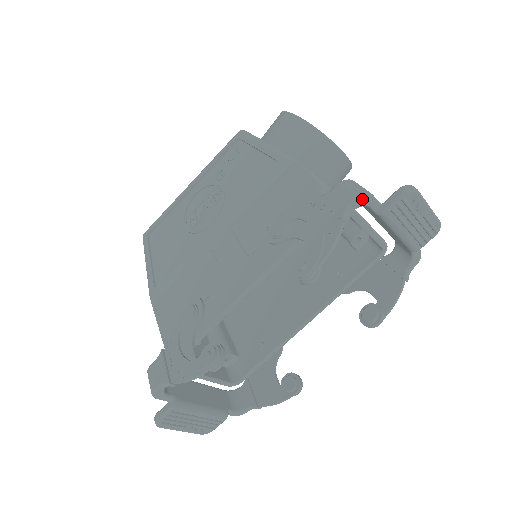
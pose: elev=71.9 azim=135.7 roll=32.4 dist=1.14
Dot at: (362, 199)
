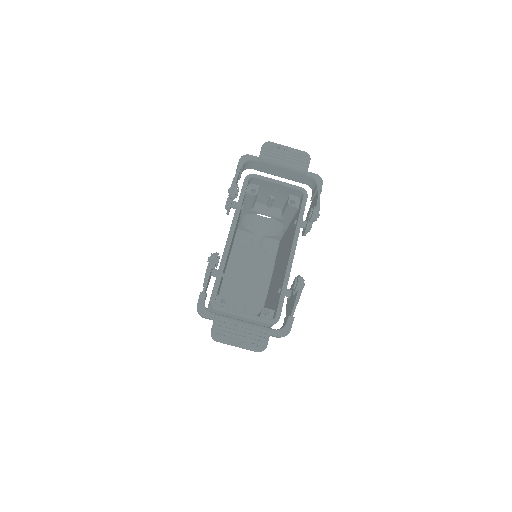
Dot at: (244, 157)
